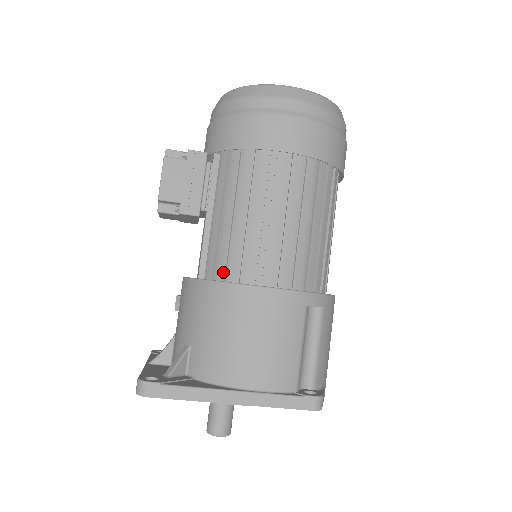
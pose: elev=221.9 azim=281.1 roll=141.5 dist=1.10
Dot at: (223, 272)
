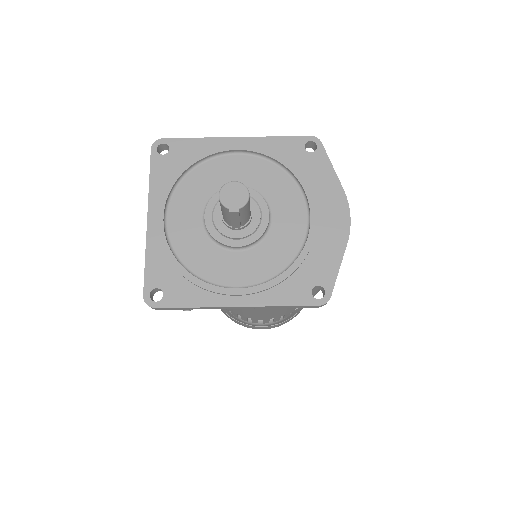
Dot at: occluded
